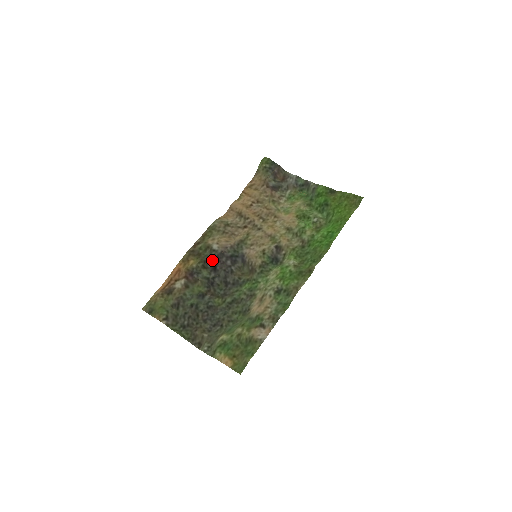
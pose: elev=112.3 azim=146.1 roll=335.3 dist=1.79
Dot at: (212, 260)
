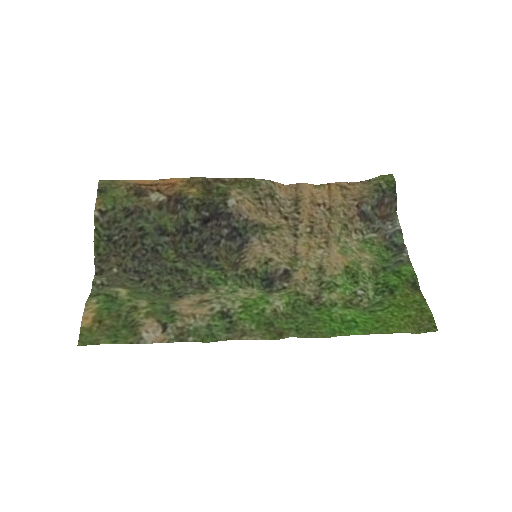
Dot at: (212, 210)
